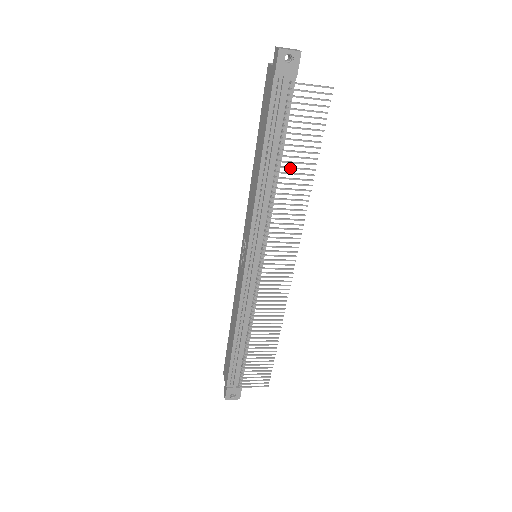
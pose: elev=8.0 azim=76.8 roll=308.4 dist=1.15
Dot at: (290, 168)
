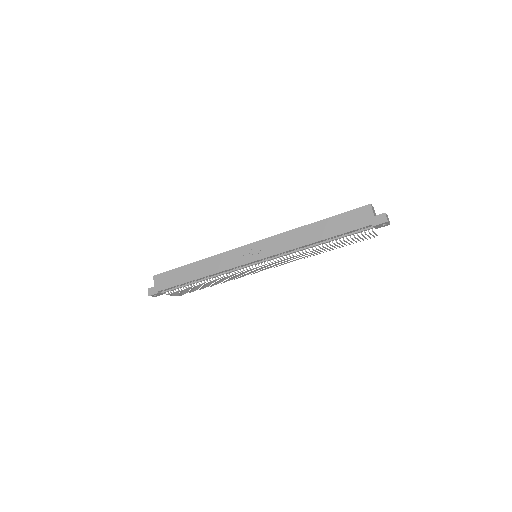
Dot at: (325, 248)
